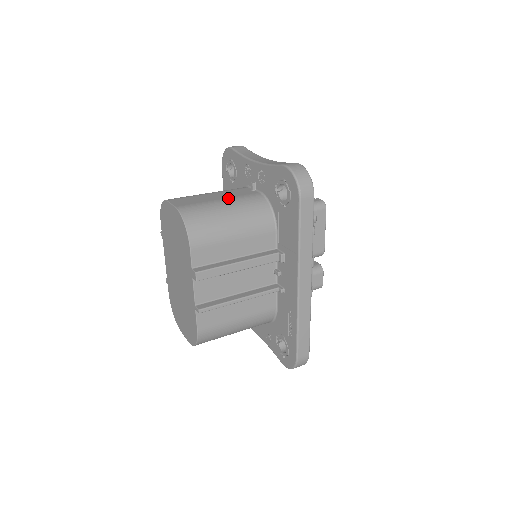
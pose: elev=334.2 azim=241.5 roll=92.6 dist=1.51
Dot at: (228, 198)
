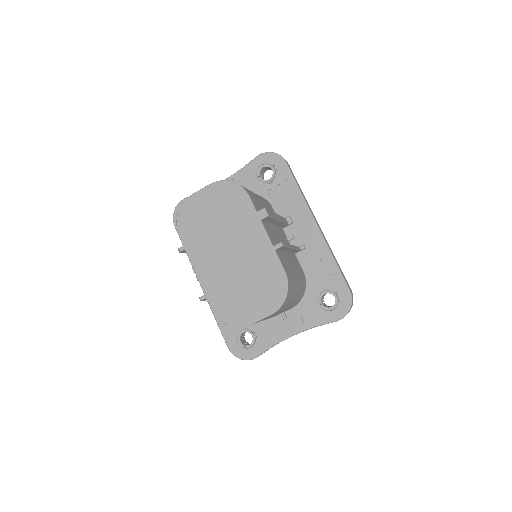
Dot at: occluded
